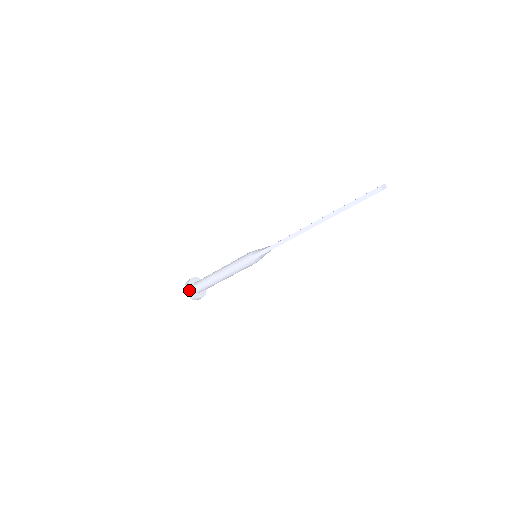
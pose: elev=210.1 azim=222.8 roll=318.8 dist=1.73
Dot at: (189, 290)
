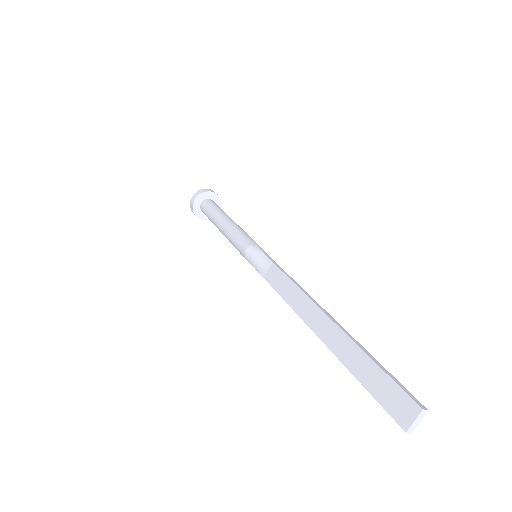
Dot at: occluded
